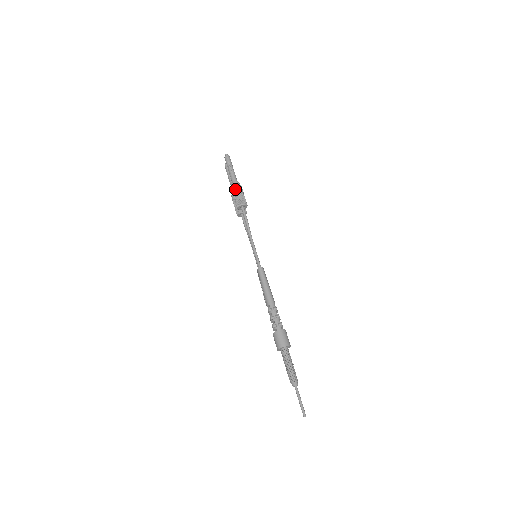
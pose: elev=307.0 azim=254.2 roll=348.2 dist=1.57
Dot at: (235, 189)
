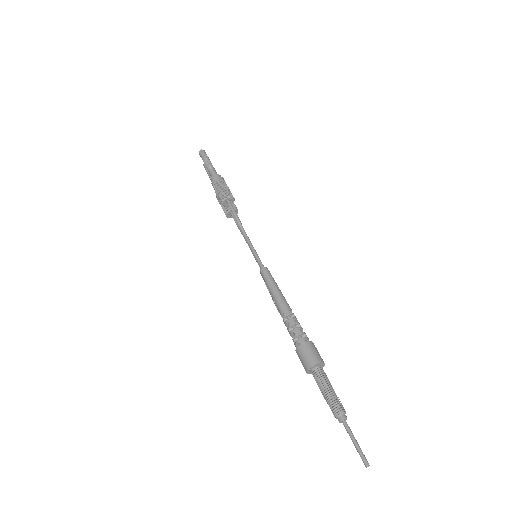
Dot at: (215, 183)
